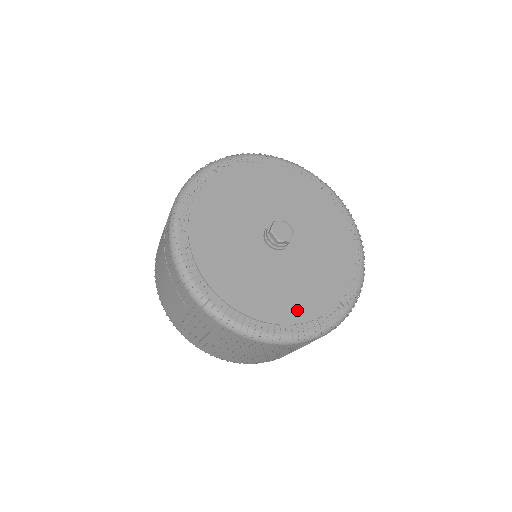
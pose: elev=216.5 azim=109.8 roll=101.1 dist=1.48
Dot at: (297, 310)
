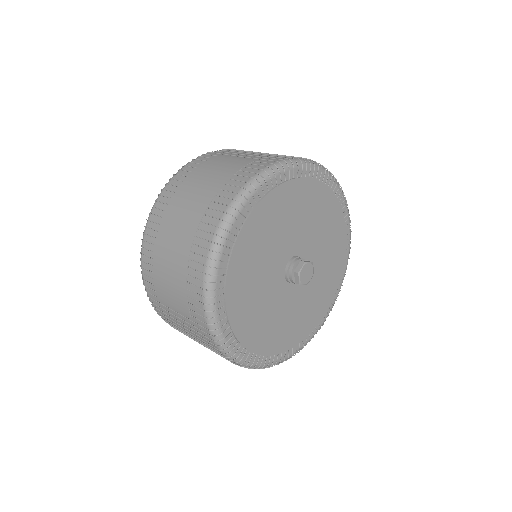
Dot at: (281, 342)
